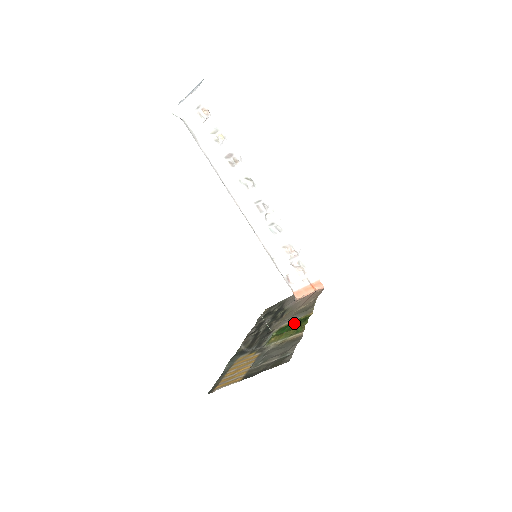
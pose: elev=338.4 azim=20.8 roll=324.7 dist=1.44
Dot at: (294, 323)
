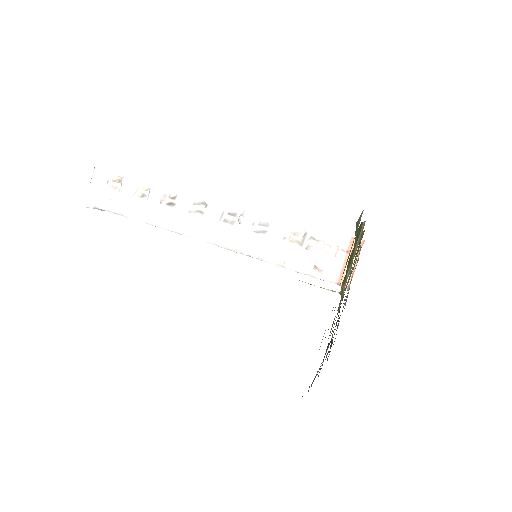
Dot at: occluded
